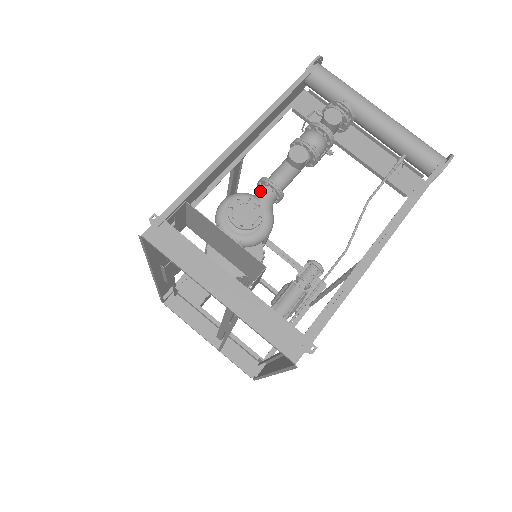
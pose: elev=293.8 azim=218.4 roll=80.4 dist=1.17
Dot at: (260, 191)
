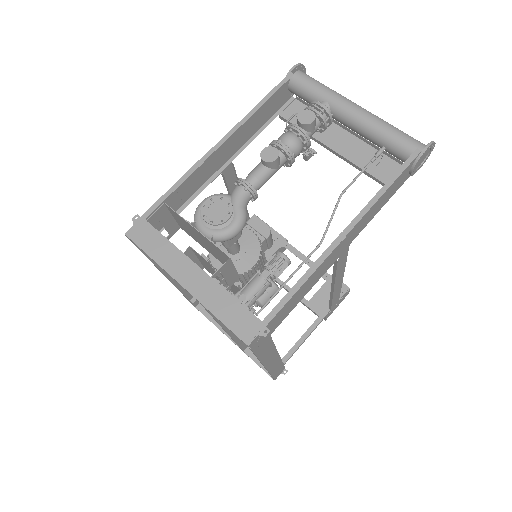
Dot at: (234, 191)
